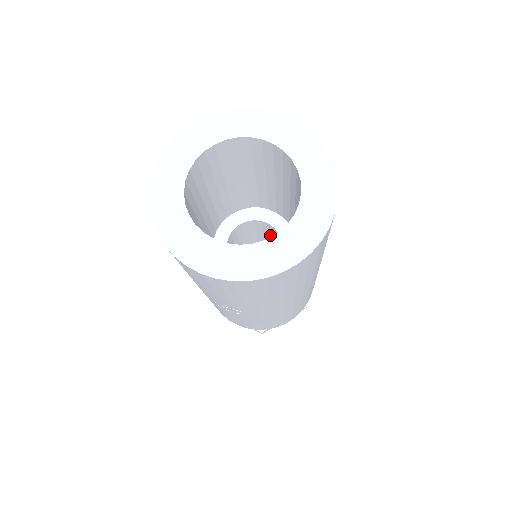
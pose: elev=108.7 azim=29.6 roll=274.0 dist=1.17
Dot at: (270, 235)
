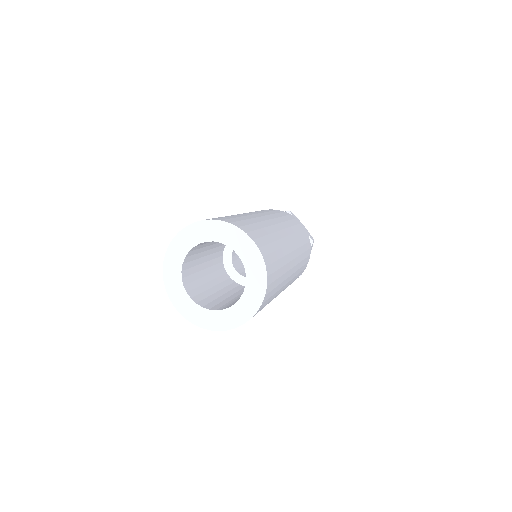
Dot at: occluded
